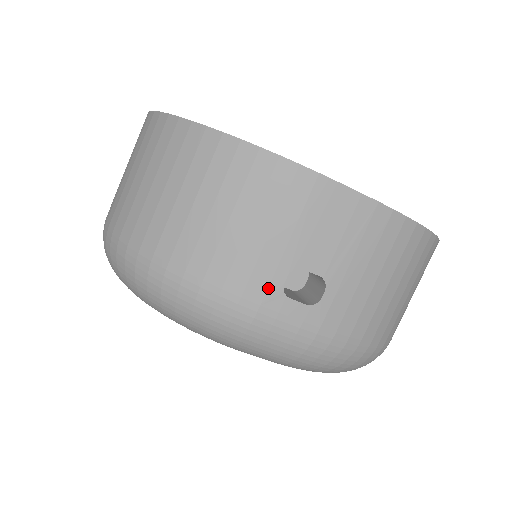
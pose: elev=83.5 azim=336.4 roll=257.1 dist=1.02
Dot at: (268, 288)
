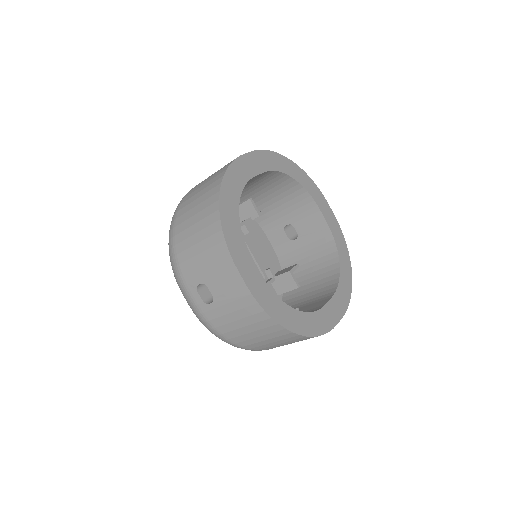
Dot at: (192, 281)
